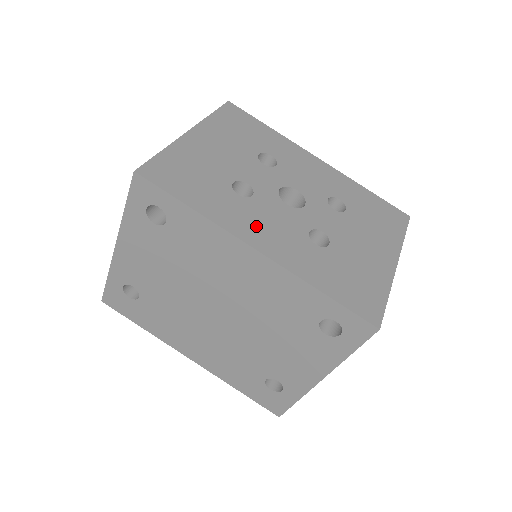
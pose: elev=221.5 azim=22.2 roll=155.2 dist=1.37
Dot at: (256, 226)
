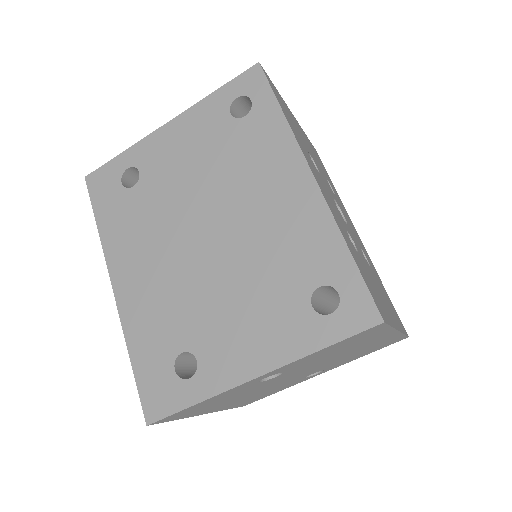
Dot at: (317, 175)
